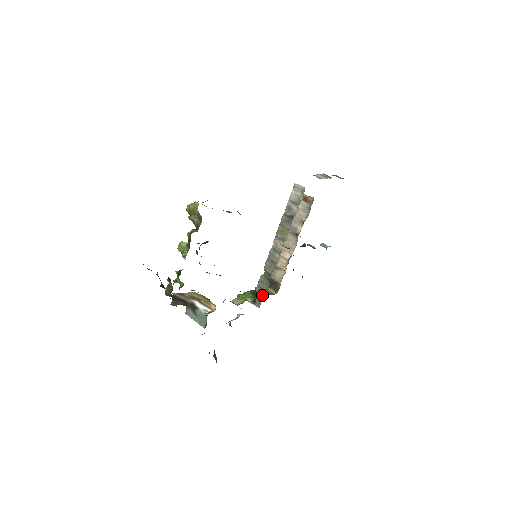
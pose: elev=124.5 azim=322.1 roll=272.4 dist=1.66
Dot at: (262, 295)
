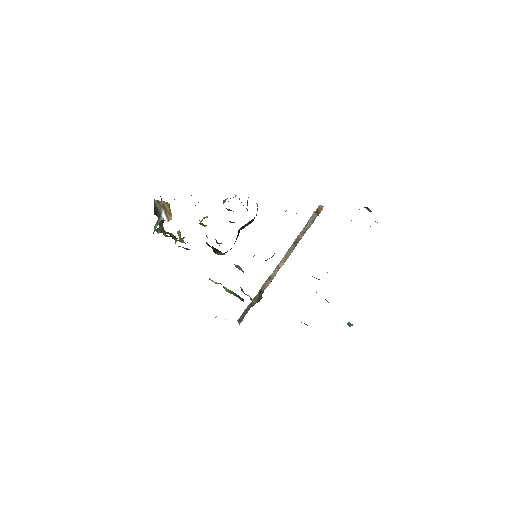
Dot at: occluded
